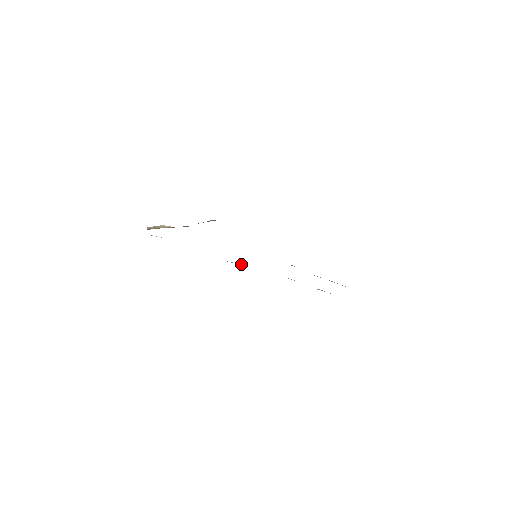
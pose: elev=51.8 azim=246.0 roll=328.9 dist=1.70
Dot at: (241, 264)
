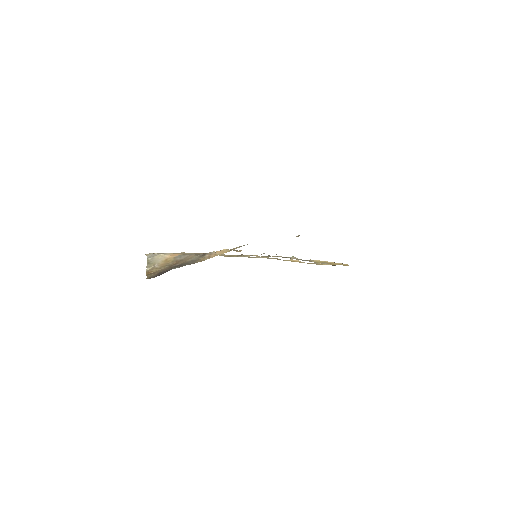
Dot at: occluded
